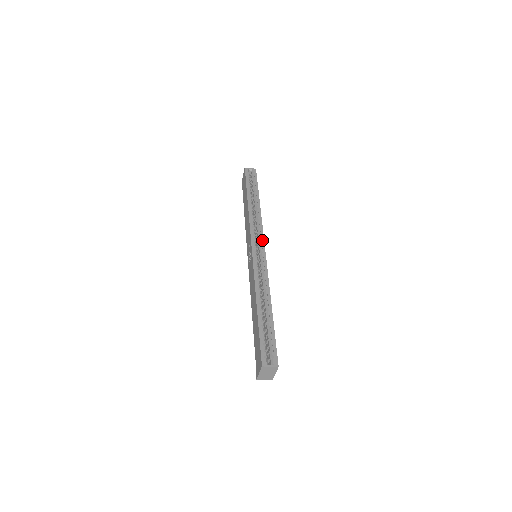
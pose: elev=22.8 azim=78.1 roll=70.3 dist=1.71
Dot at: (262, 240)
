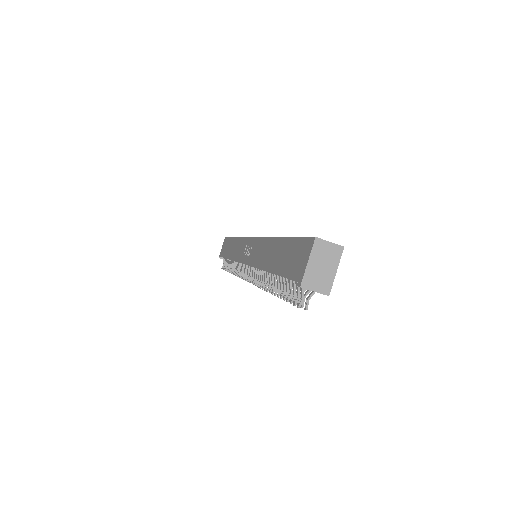
Dot at: occluded
